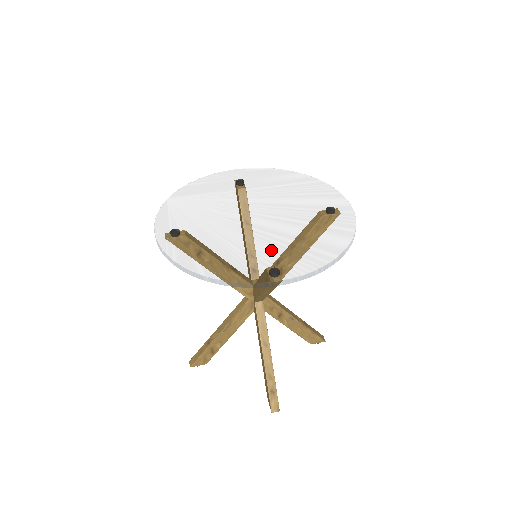
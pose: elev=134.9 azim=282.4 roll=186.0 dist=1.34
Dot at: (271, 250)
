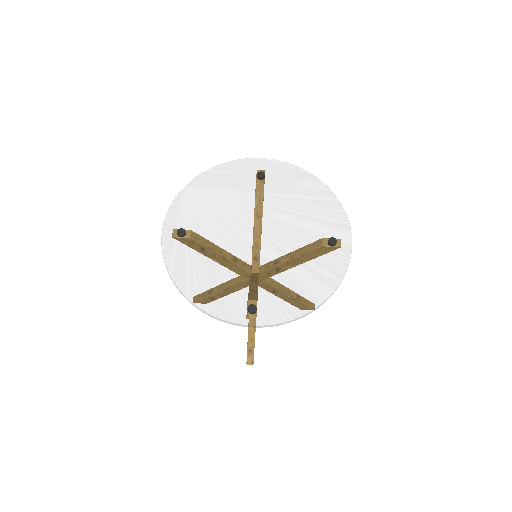
Dot at: (256, 286)
